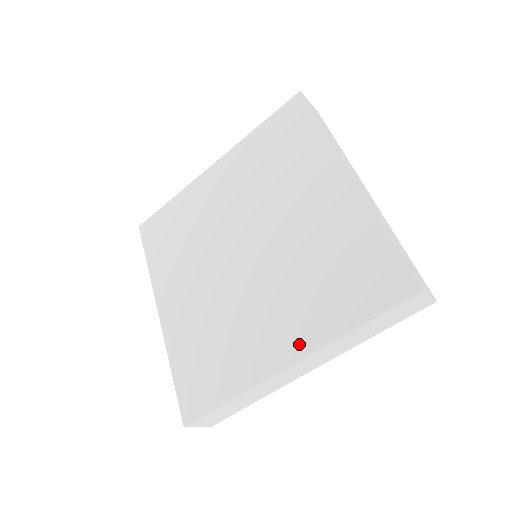
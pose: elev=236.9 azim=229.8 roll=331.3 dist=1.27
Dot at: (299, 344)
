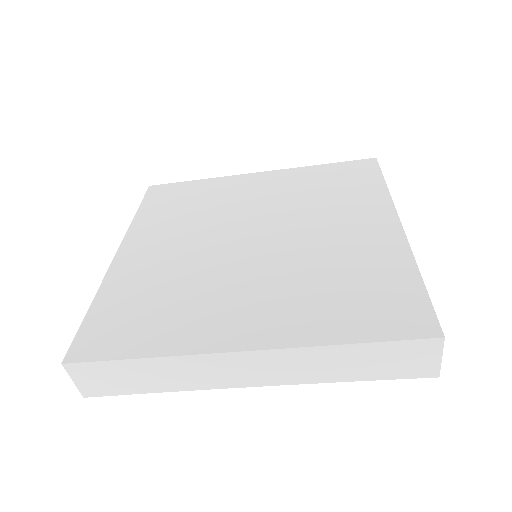
Dot at: (267, 334)
